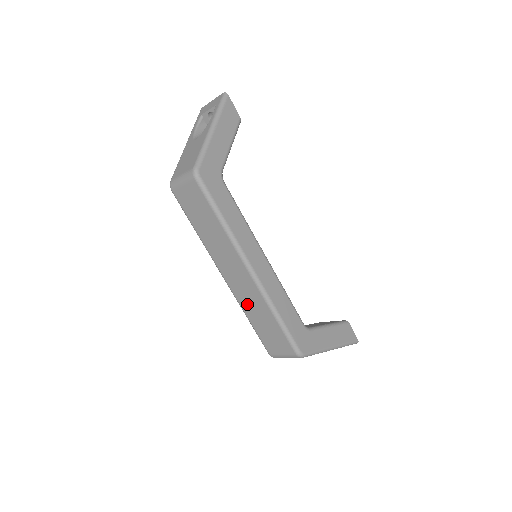
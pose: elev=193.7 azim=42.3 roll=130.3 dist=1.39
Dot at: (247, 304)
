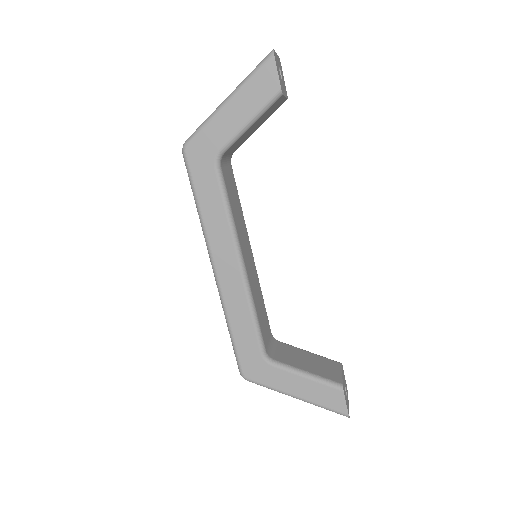
Dot at: occluded
